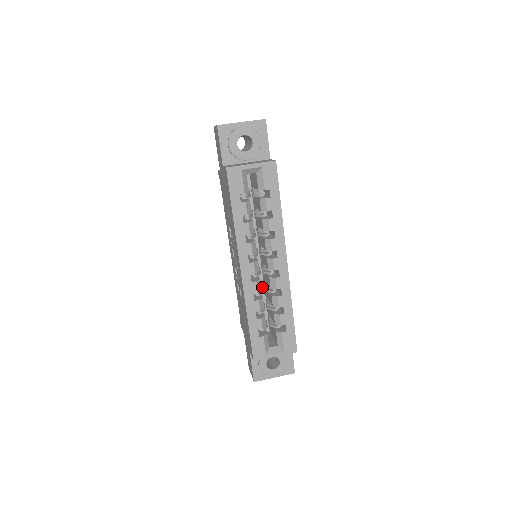
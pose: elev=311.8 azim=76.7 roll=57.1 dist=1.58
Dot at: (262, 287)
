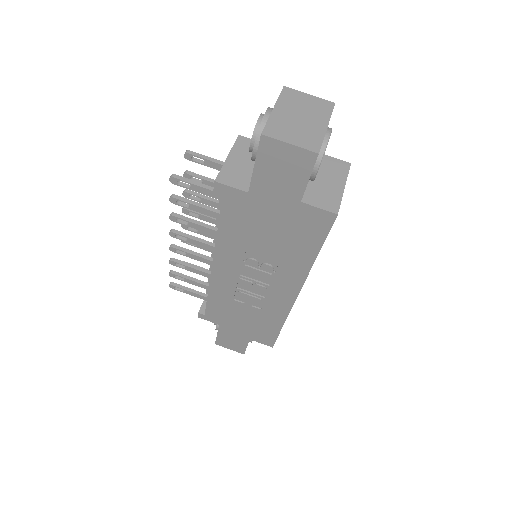
Dot at: occluded
